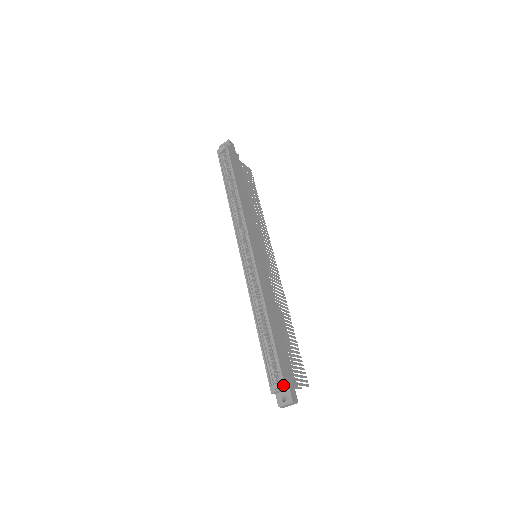
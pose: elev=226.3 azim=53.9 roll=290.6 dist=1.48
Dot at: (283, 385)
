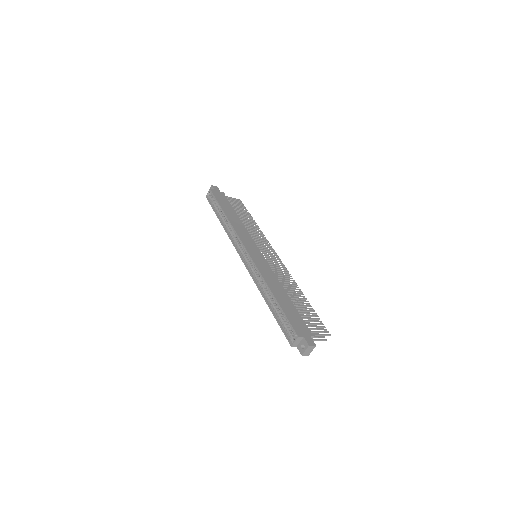
Dot at: occluded
